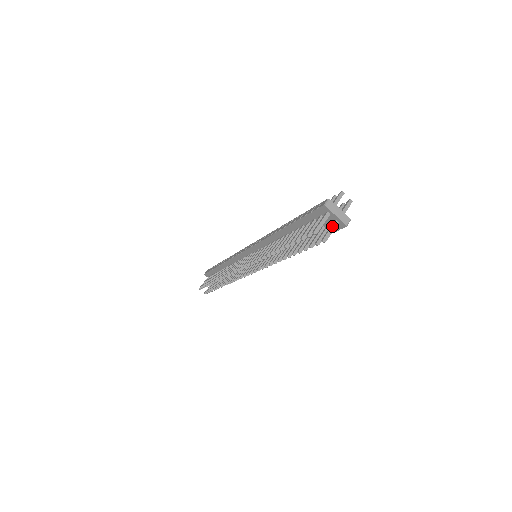
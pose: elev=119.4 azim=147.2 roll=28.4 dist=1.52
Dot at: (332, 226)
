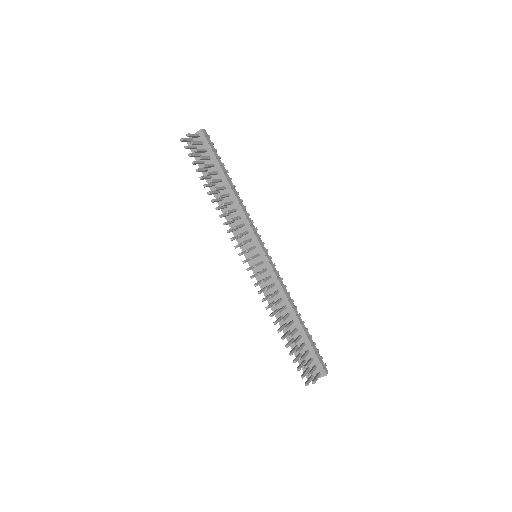
Dot at: (193, 135)
